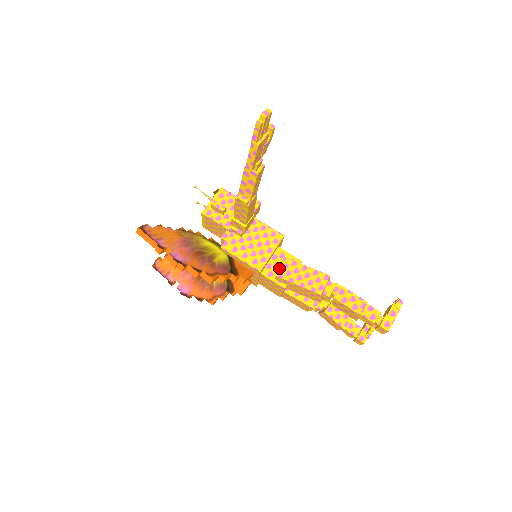
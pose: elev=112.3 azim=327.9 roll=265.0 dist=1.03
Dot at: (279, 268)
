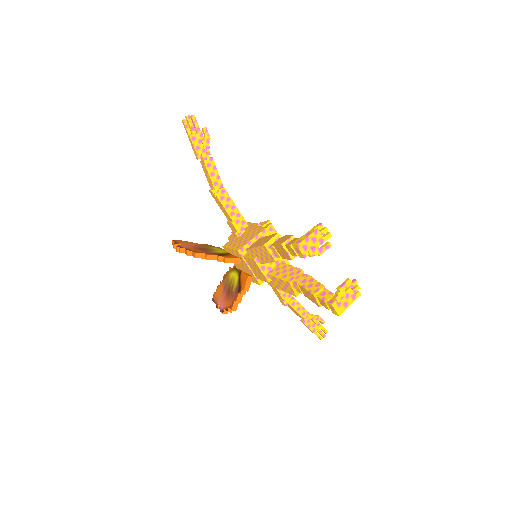
Dot at: (251, 245)
